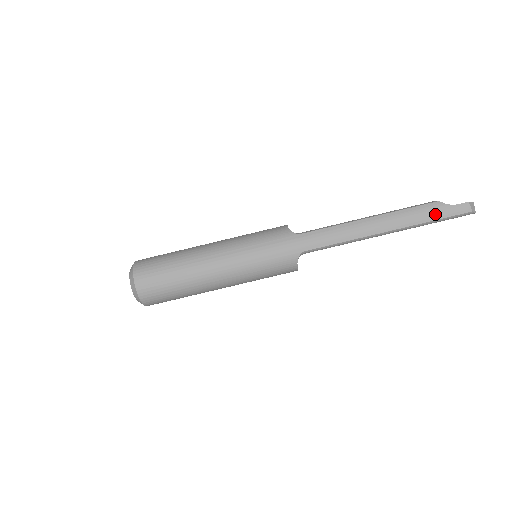
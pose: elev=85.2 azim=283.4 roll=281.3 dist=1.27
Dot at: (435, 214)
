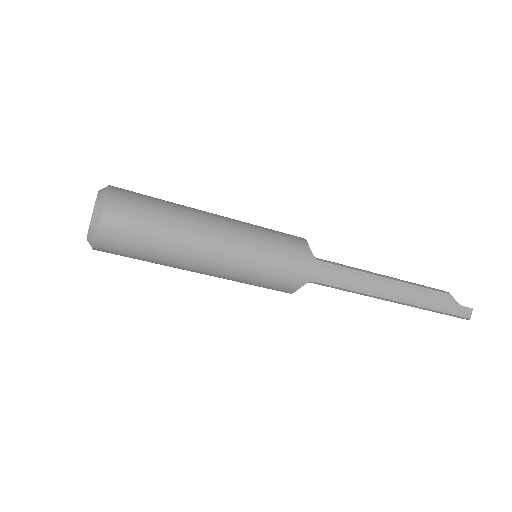
Dot at: (443, 306)
